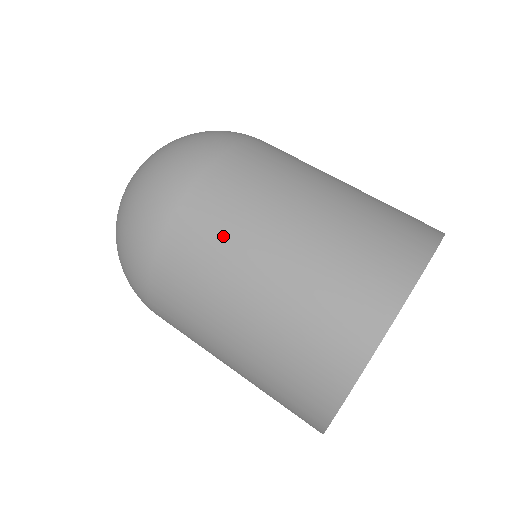
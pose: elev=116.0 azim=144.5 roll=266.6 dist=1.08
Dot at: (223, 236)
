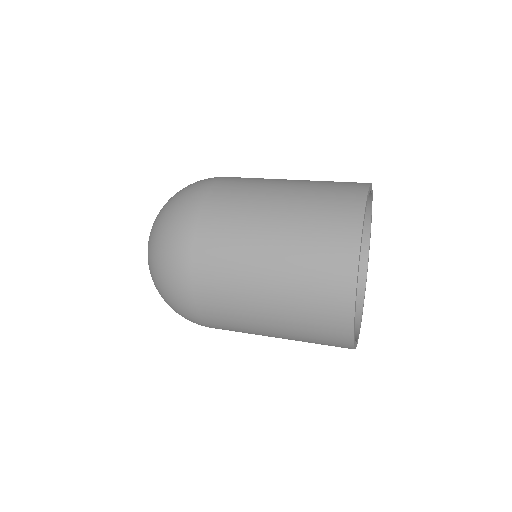
Dot at: (230, 267)
